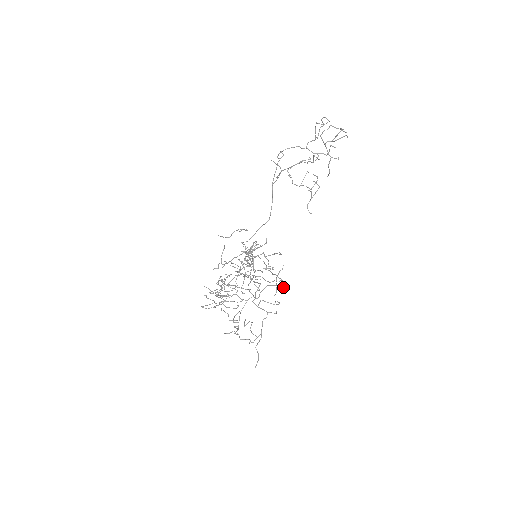
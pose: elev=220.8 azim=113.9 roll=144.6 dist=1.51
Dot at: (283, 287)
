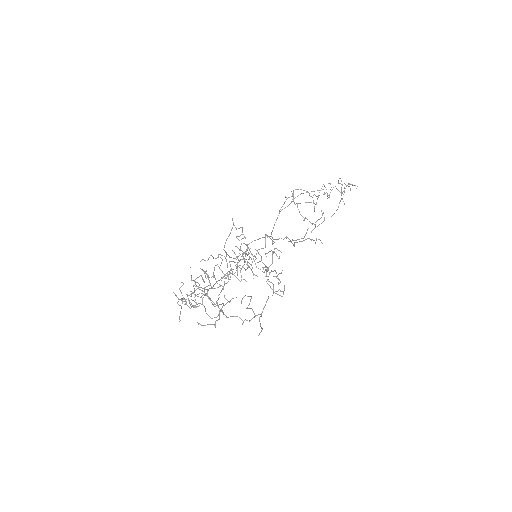
Dot at: occluded
